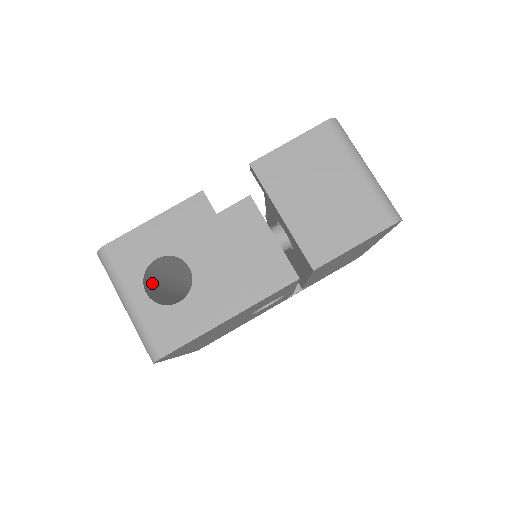
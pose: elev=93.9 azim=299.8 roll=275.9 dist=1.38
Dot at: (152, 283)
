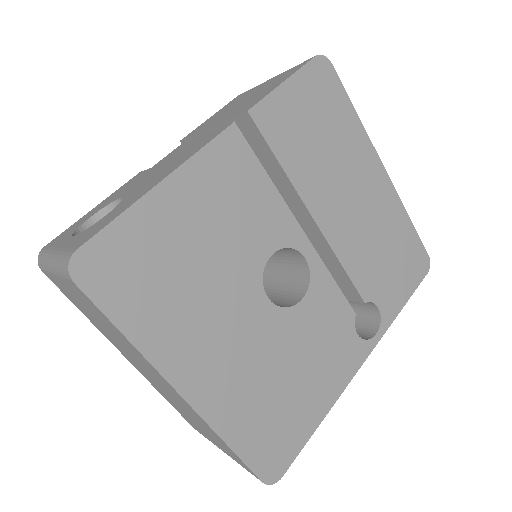
Dot at: occluded
